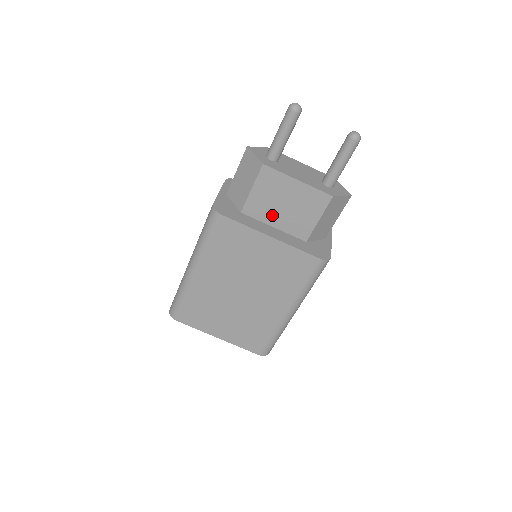
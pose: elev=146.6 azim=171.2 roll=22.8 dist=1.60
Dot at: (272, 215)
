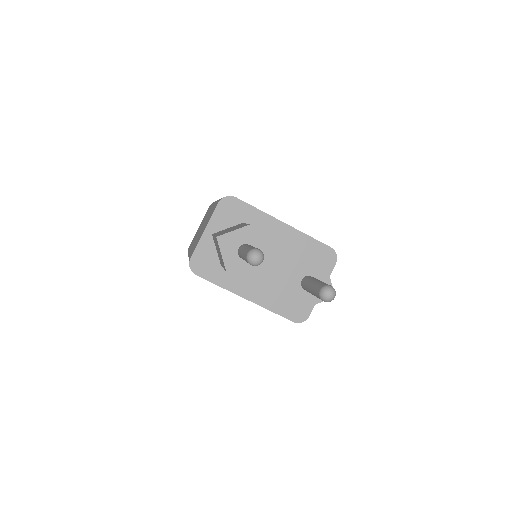
Dot at: occluded
